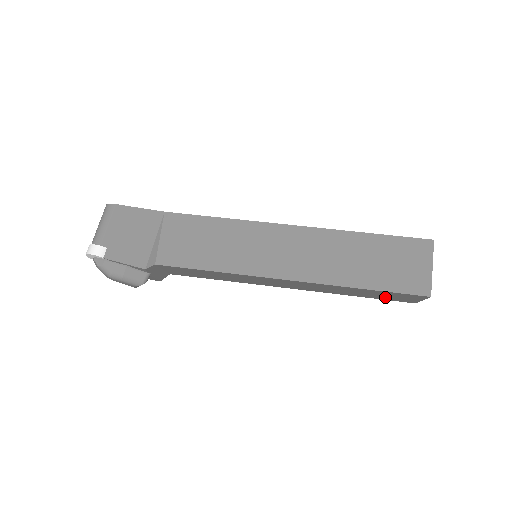
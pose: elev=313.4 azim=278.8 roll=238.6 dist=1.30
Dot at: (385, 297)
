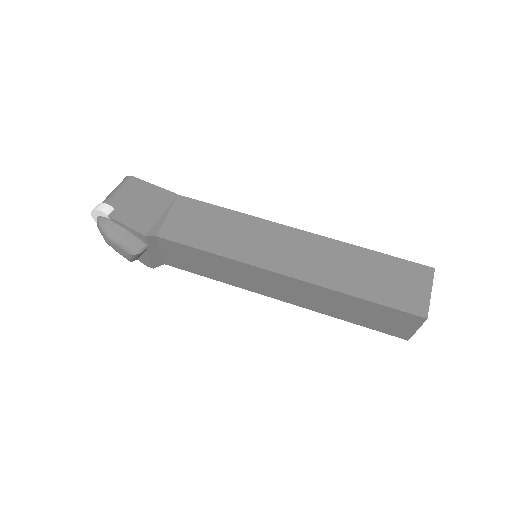
Dot at: (379, 323)
